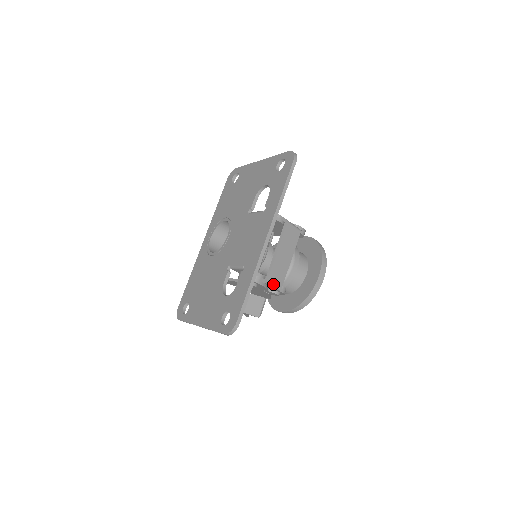
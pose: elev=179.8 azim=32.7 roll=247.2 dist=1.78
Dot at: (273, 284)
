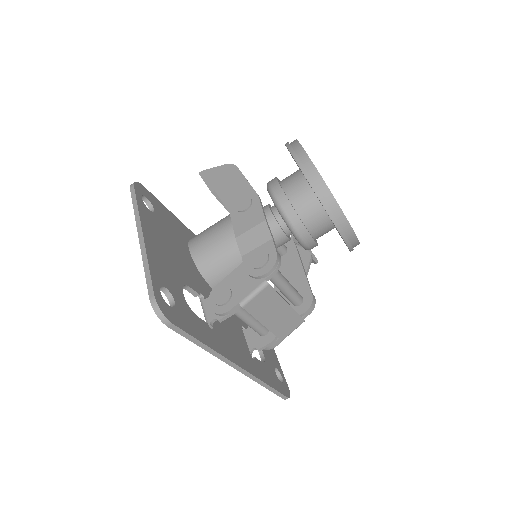
Dot at: (291, 332)
